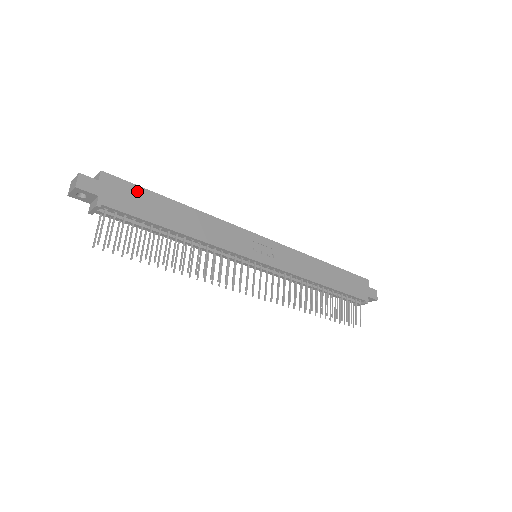
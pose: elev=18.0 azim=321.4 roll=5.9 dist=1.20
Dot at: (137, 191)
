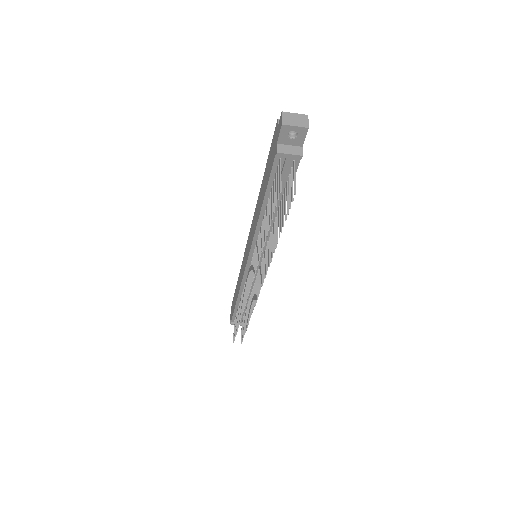
Dot at: occluded
